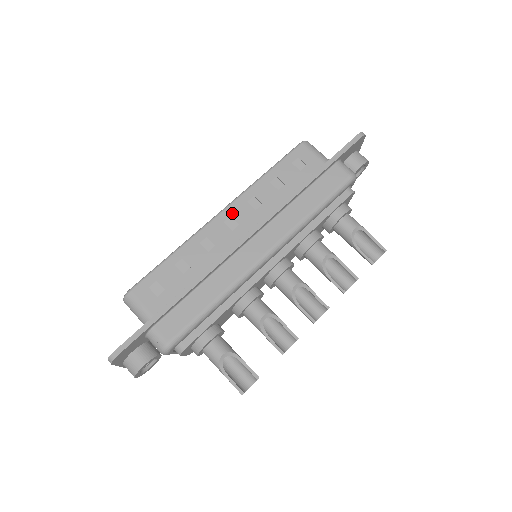
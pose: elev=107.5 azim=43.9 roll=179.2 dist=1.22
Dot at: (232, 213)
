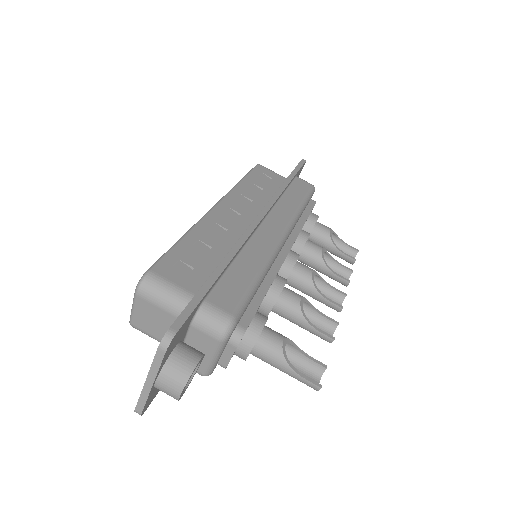
Dot at: (229, 205)
